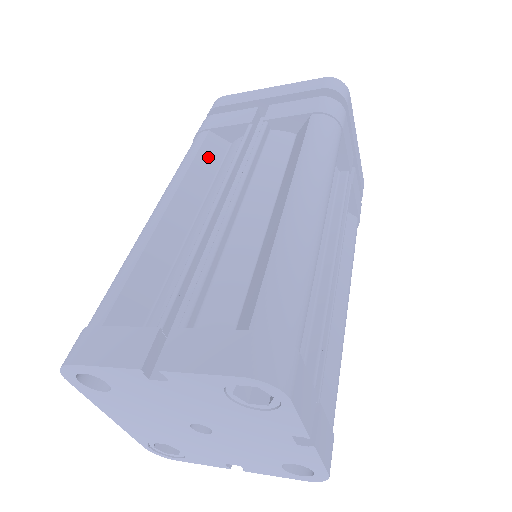
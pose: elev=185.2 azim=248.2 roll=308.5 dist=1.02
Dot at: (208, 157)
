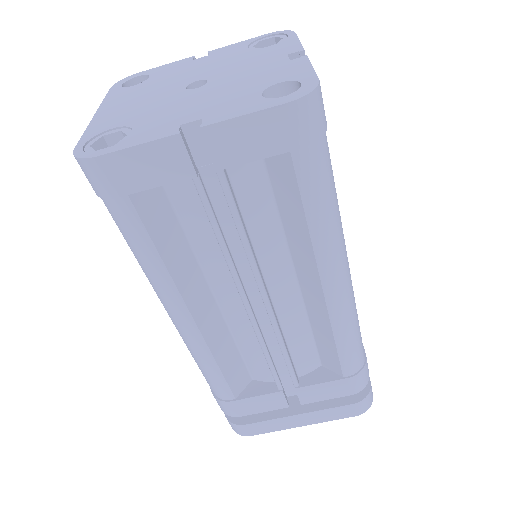
Dot at: occluded
